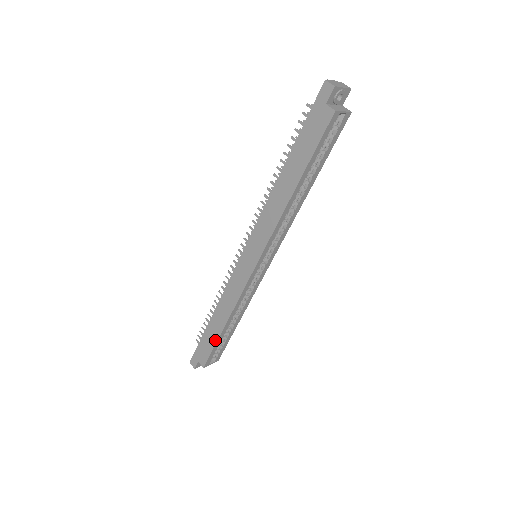
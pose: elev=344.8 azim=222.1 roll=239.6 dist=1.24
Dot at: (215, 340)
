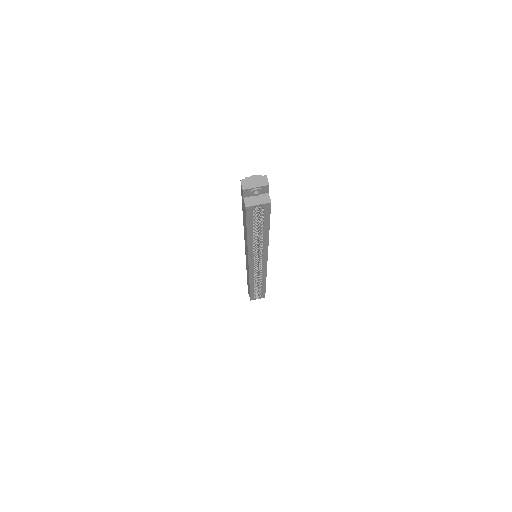
Dot at: (249, 290)
